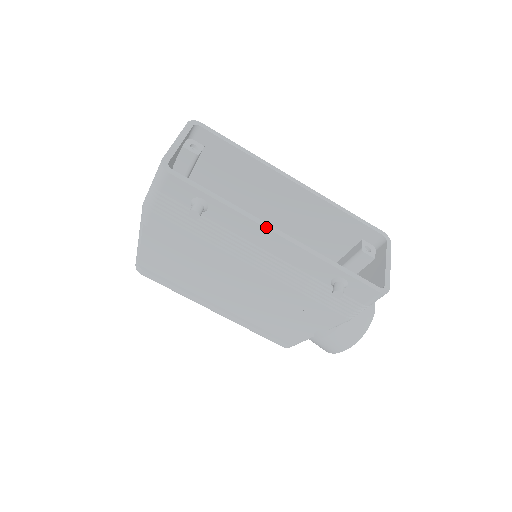
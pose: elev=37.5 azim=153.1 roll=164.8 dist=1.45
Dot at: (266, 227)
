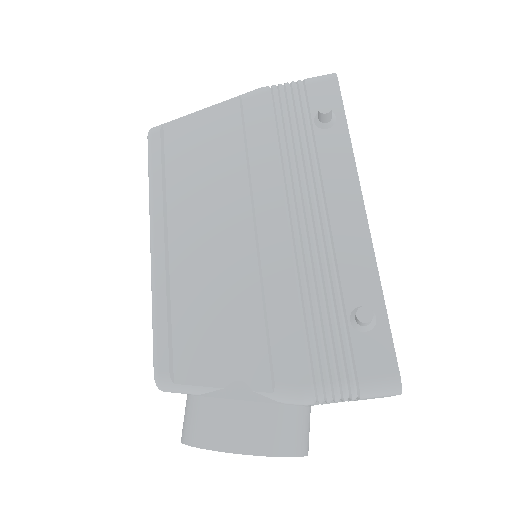
Dot at: occluded
